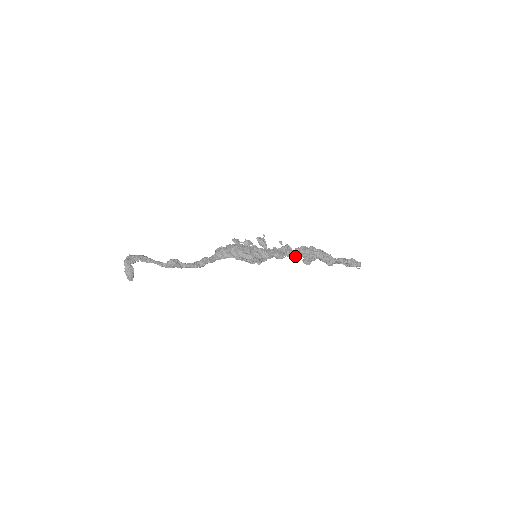
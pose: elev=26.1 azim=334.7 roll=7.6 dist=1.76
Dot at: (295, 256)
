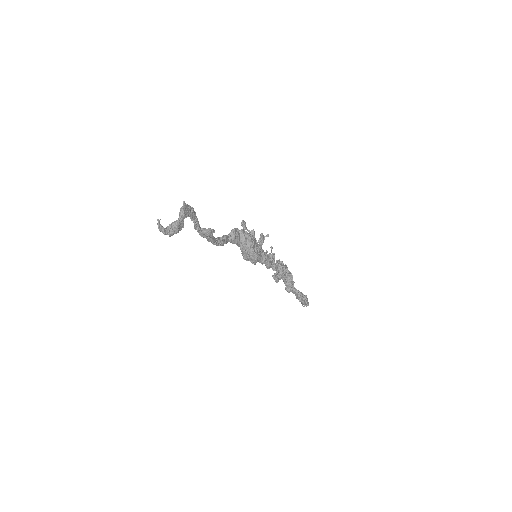
Dot at: (274, 269)
